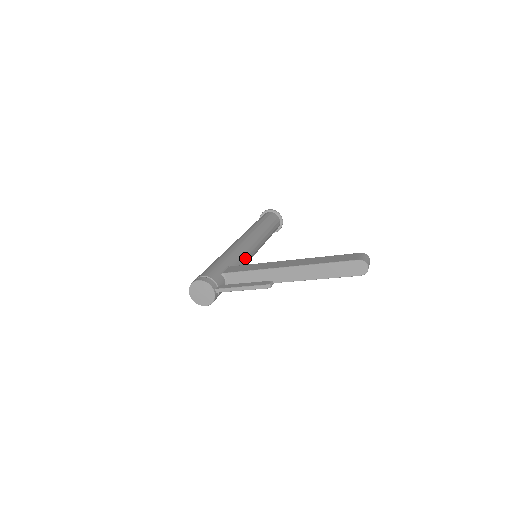
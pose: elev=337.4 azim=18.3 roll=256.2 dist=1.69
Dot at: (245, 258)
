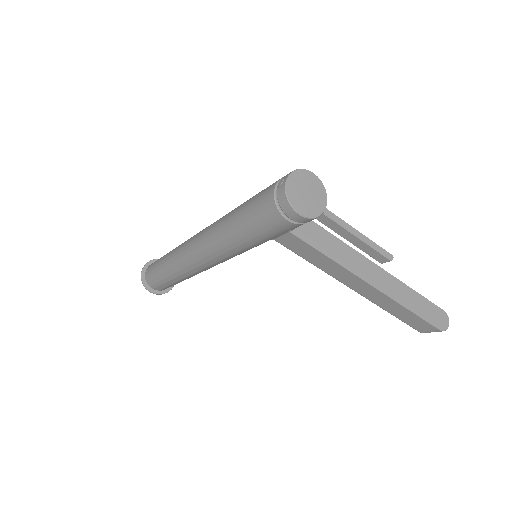
Dot at: occluded
